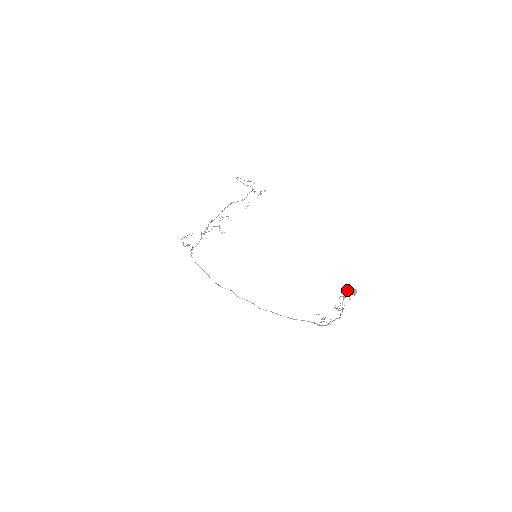
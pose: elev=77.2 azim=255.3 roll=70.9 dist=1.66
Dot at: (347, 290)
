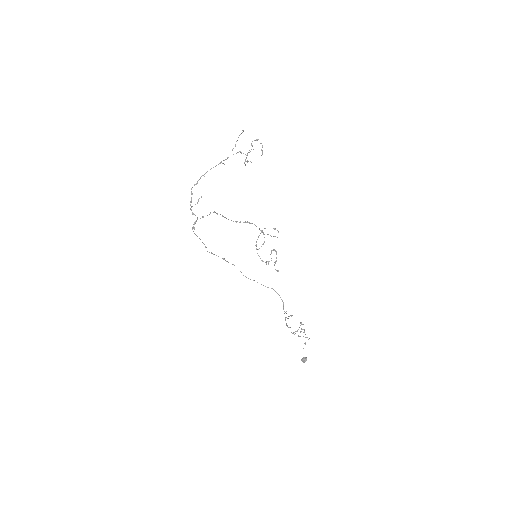
Dot at: (303, 348)
